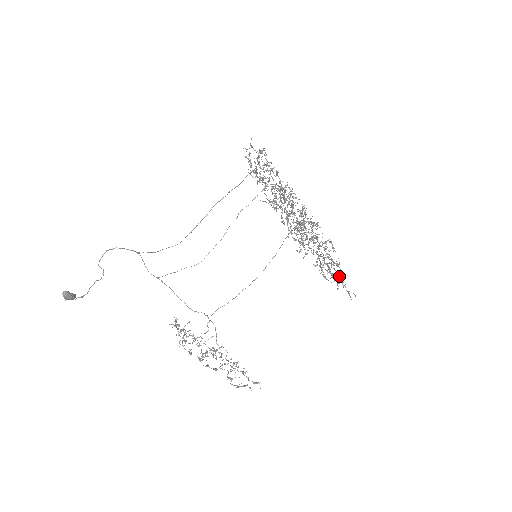
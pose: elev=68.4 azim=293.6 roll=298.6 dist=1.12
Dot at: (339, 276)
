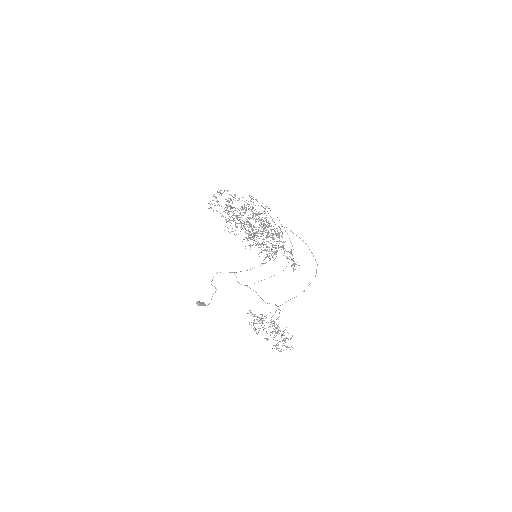
Dot at: occluded
